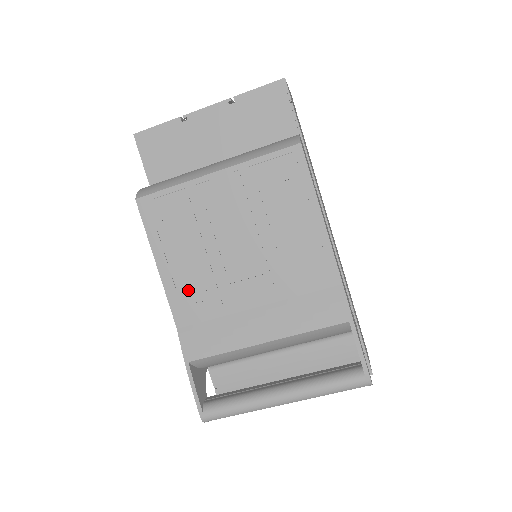
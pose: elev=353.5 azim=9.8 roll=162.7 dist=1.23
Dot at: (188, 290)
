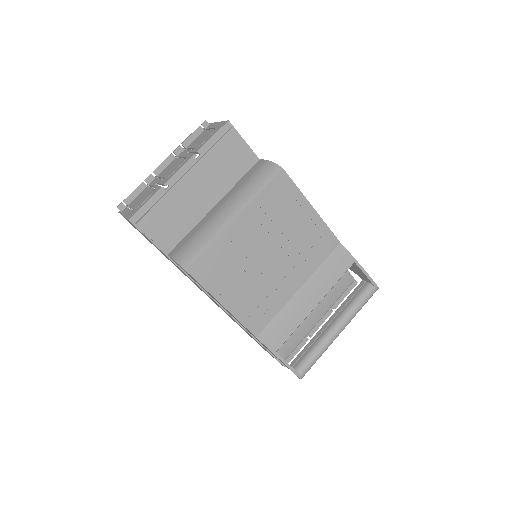
Dot at: (252, 308)
